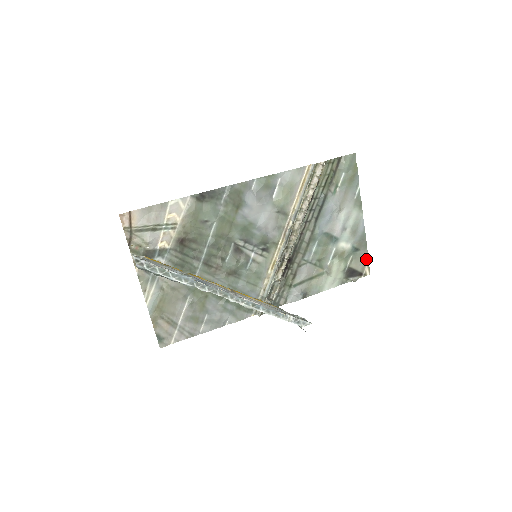
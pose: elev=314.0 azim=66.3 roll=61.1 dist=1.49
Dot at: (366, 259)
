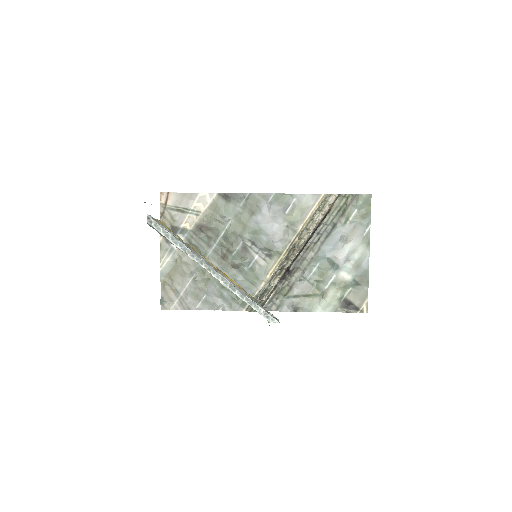
Dot at: (365, 296)
